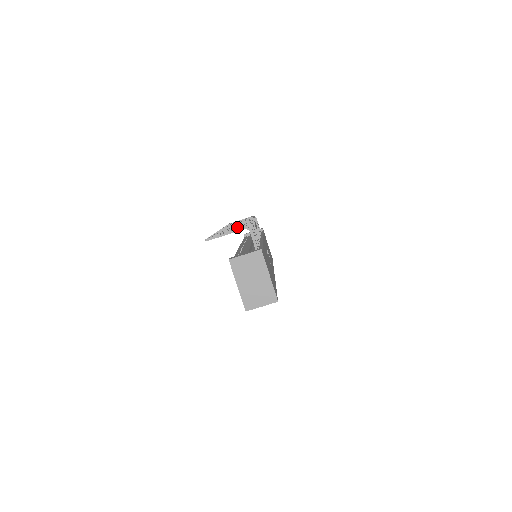
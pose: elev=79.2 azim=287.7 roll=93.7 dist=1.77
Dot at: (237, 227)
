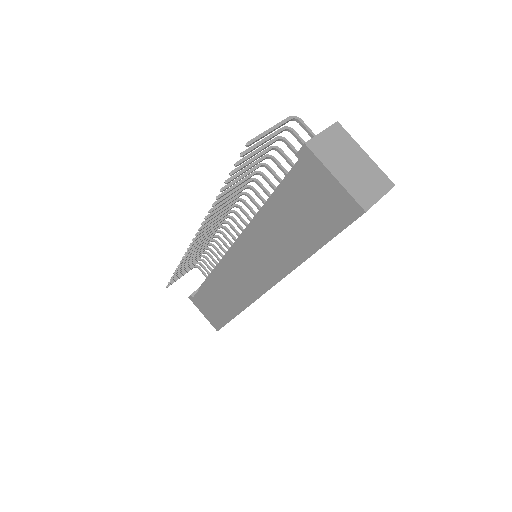
Dot at: (255, 161)
